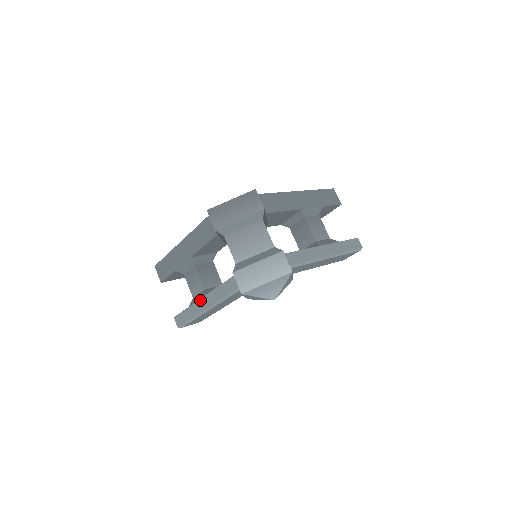
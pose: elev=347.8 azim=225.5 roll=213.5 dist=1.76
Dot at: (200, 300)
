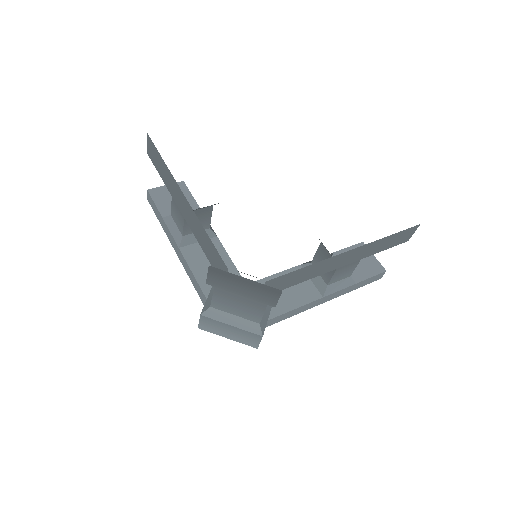
Dot at: (173, 239)
